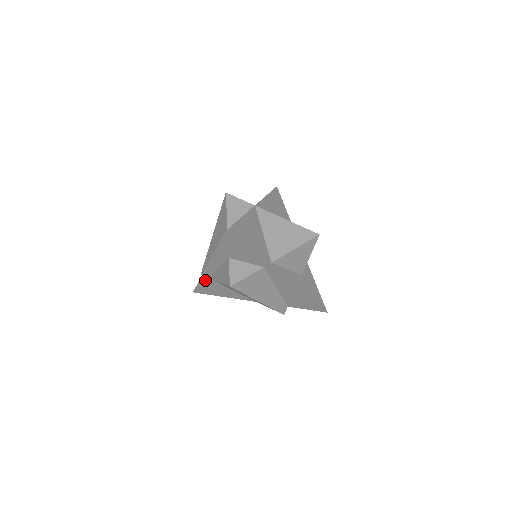
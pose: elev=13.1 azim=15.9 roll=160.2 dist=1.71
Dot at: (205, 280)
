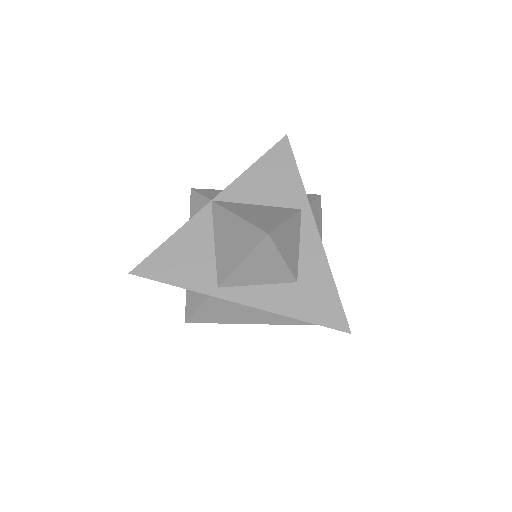
Dot at: occluded
